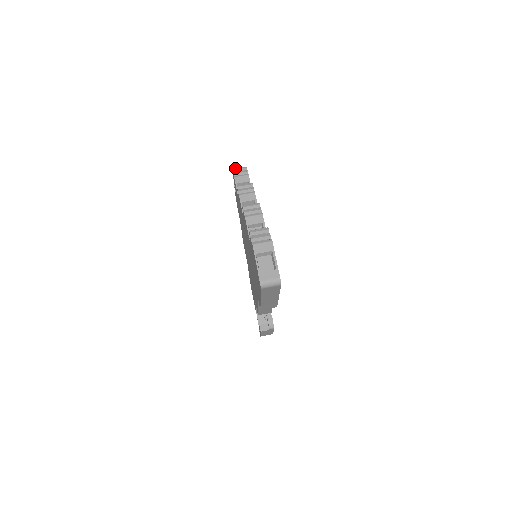
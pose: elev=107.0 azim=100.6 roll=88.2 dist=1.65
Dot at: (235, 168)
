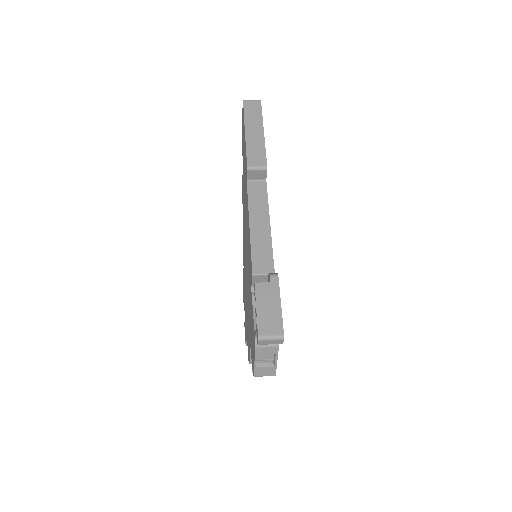
Dot at: occluded
